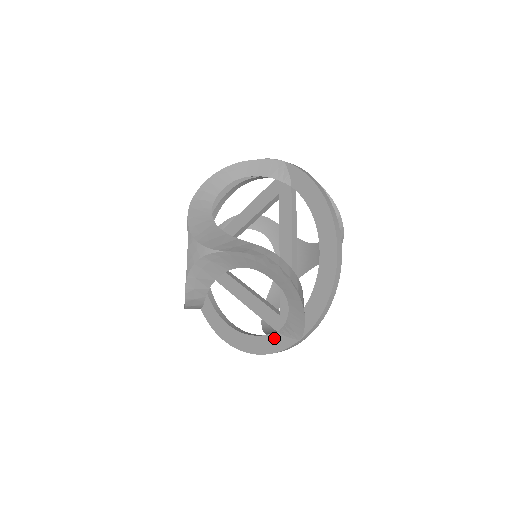
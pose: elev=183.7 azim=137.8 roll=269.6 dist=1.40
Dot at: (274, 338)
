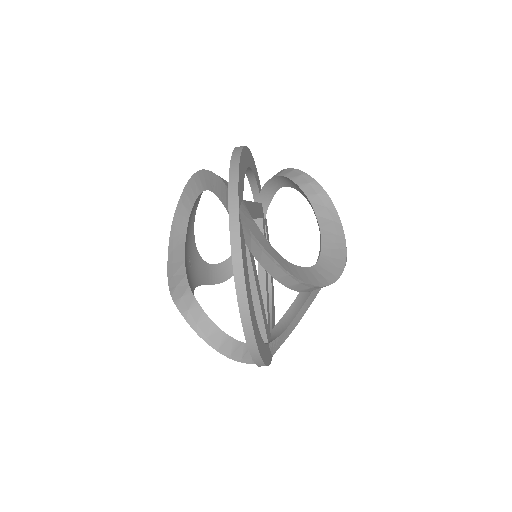
Dot at: occluded
